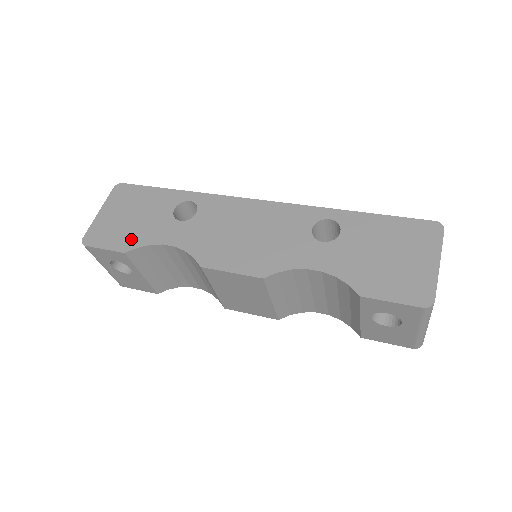
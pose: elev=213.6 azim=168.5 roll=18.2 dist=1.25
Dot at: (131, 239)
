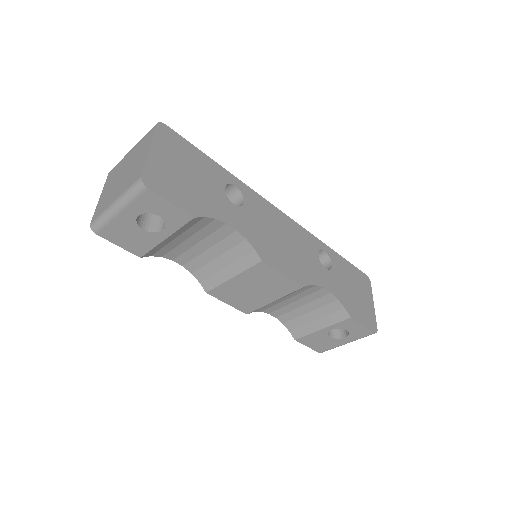
Dot at: (196, 203)
